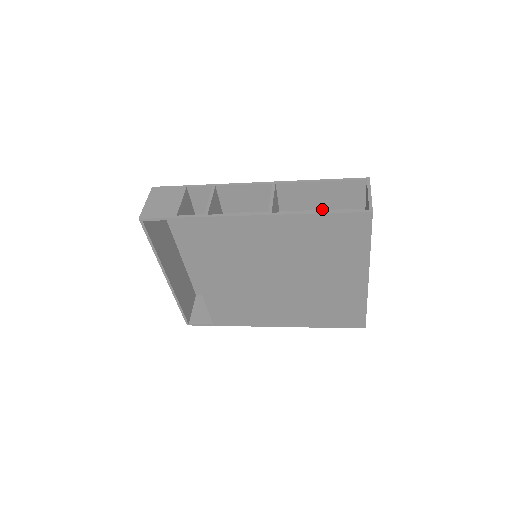
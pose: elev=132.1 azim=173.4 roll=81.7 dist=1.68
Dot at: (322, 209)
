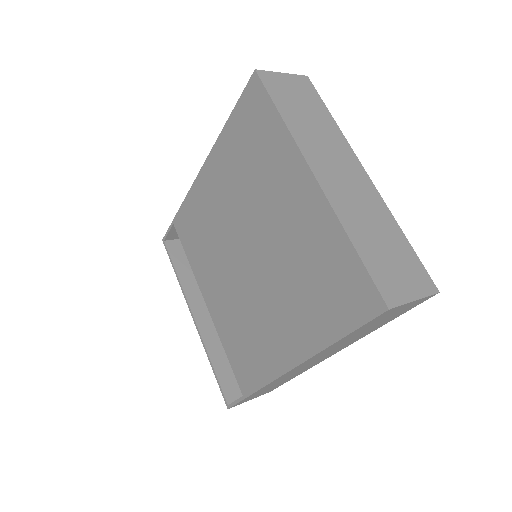
Dot at: occluded
